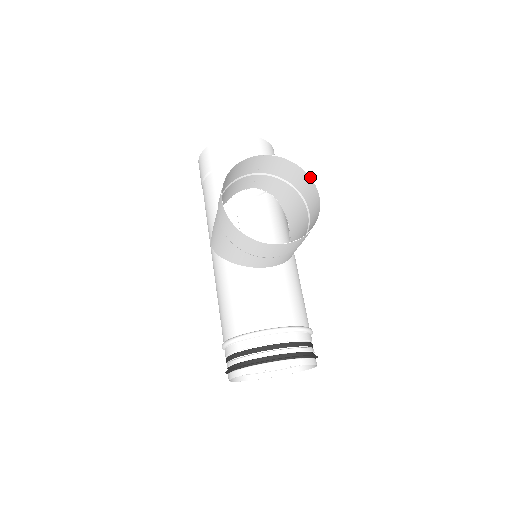
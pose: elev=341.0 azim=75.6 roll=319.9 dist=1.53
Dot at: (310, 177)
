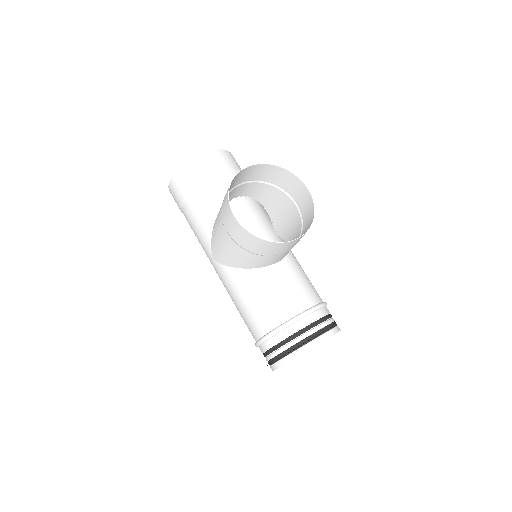
Dot at: (294, 174)
